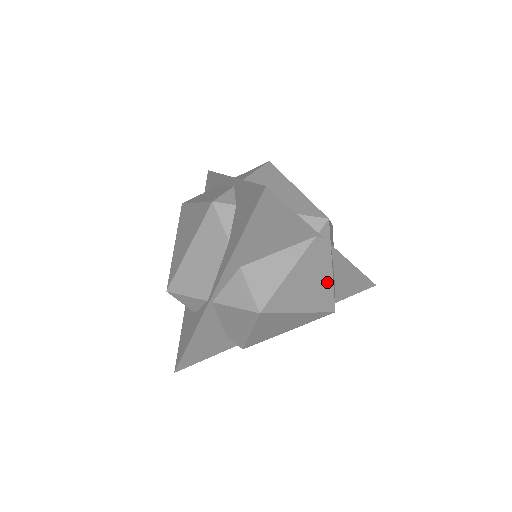
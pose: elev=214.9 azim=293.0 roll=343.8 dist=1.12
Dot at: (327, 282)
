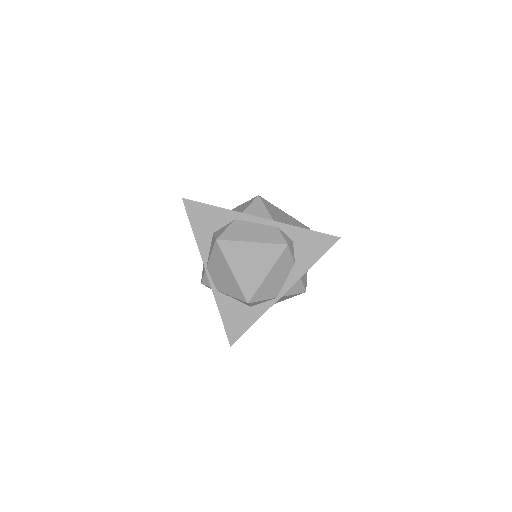
Dot at: occluded
